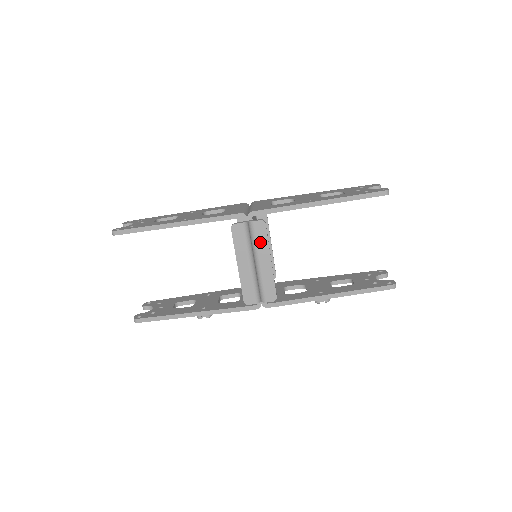
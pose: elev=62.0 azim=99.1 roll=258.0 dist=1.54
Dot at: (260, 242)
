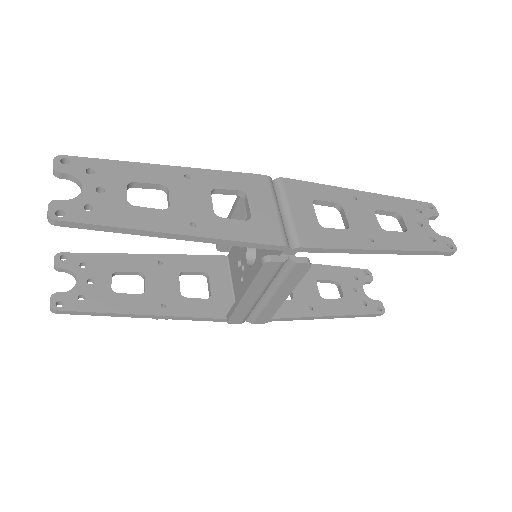
Dot at: (289, 281)
